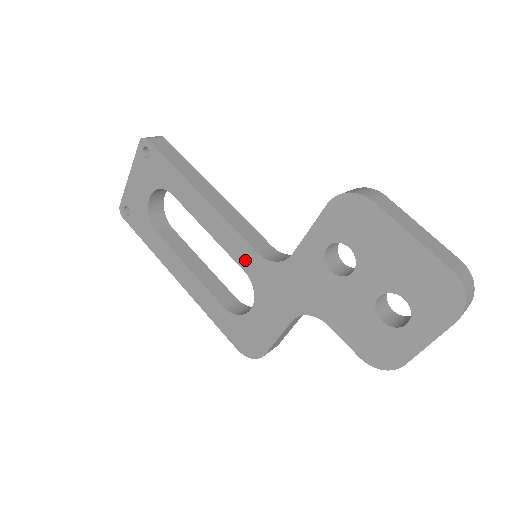
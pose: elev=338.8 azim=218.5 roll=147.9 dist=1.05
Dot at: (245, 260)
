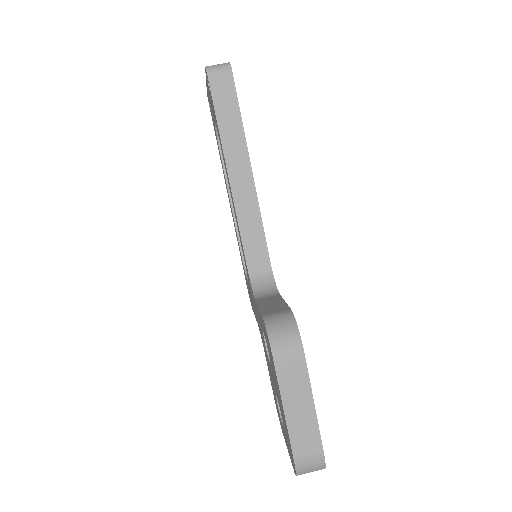
Dot at: occluded
